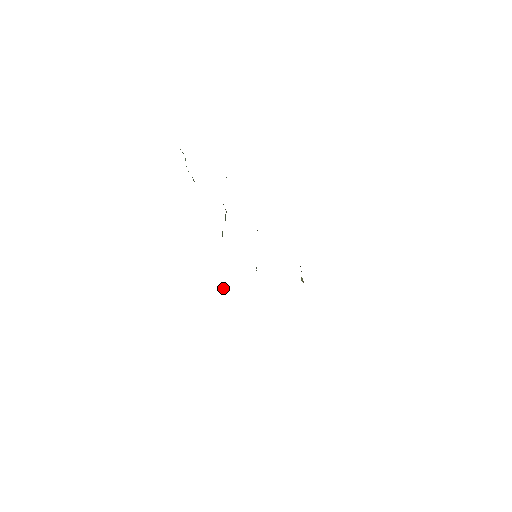
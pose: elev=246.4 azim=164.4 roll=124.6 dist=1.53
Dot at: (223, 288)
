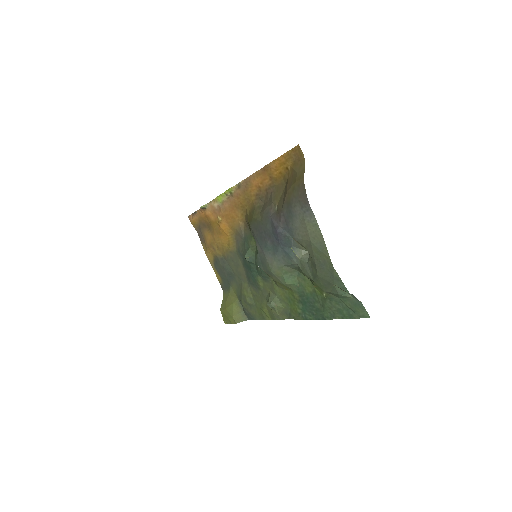
Dot at: (272, 307)
